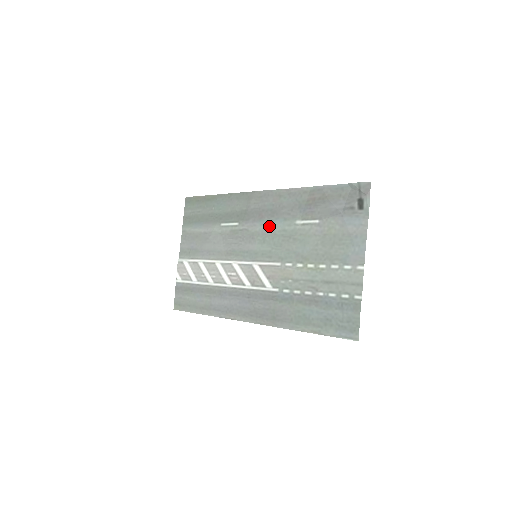
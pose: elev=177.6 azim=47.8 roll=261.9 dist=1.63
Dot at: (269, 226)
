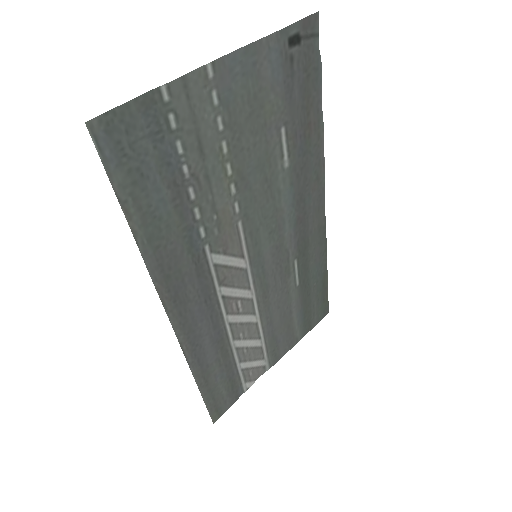
Dot at: (287, 214)
